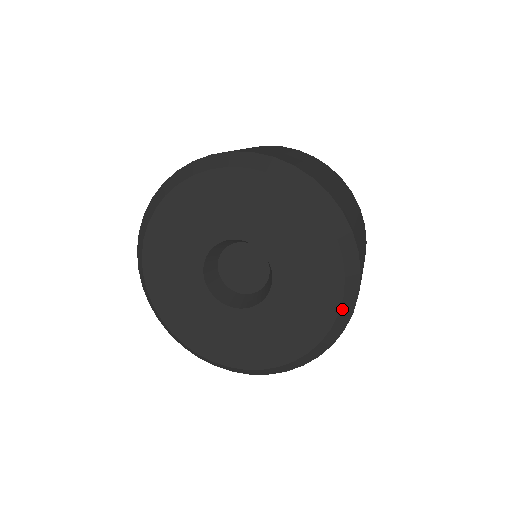
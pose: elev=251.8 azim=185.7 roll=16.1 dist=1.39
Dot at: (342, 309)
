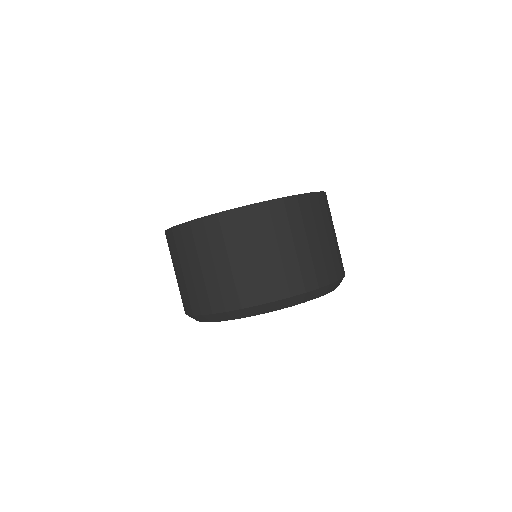
Dot at: occluded
